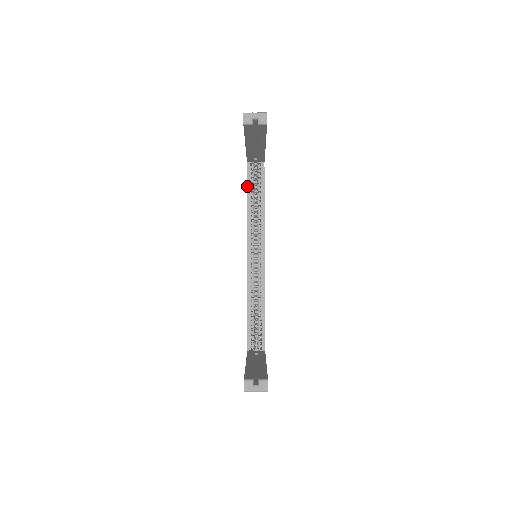
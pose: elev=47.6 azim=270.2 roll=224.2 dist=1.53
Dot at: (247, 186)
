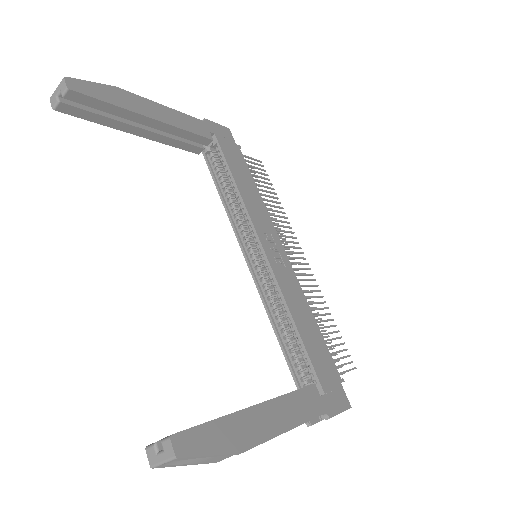
Dot at: (213, 180)
